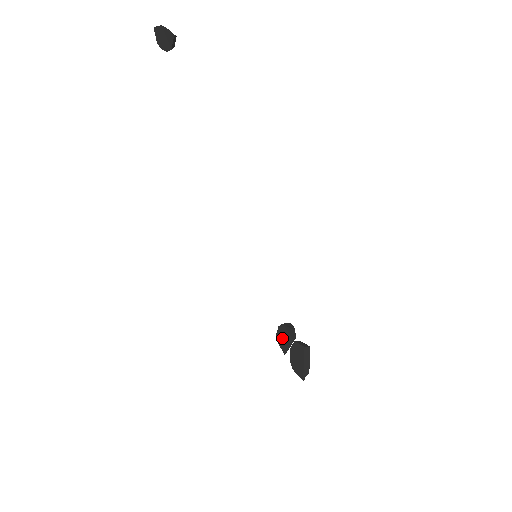
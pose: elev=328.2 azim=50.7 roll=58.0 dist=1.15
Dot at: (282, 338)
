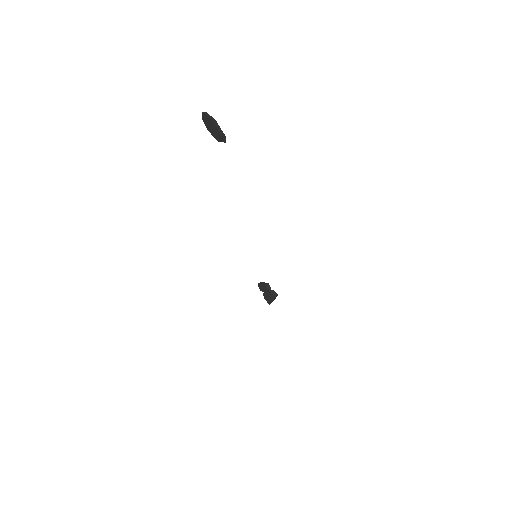
Dot at: (262, 287)
